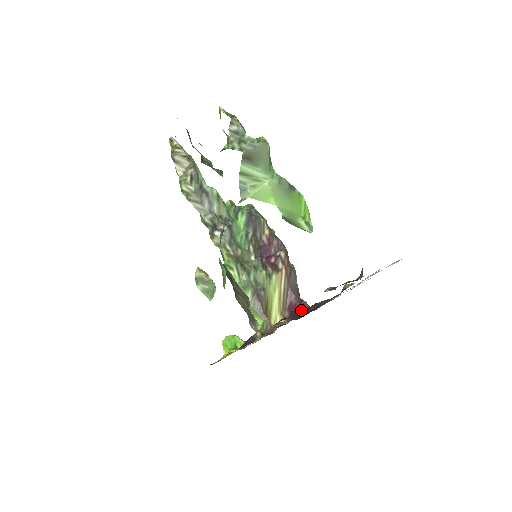
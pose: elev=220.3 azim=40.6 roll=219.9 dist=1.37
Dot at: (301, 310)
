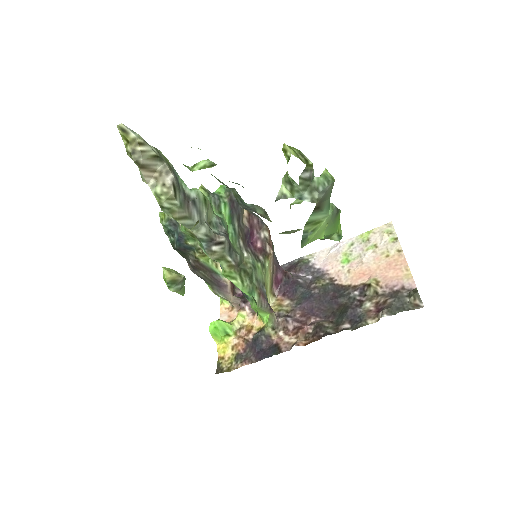
Dot at: (290, 284)
